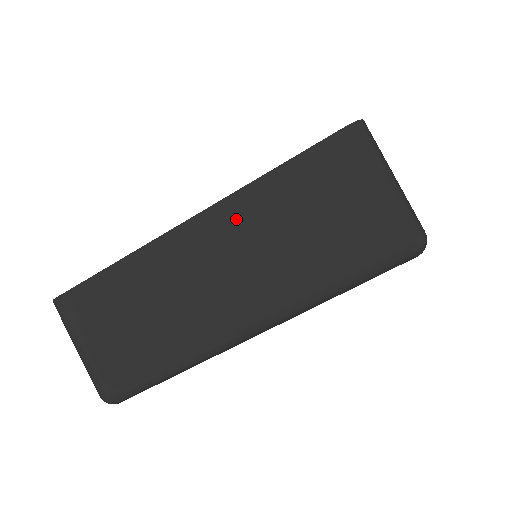
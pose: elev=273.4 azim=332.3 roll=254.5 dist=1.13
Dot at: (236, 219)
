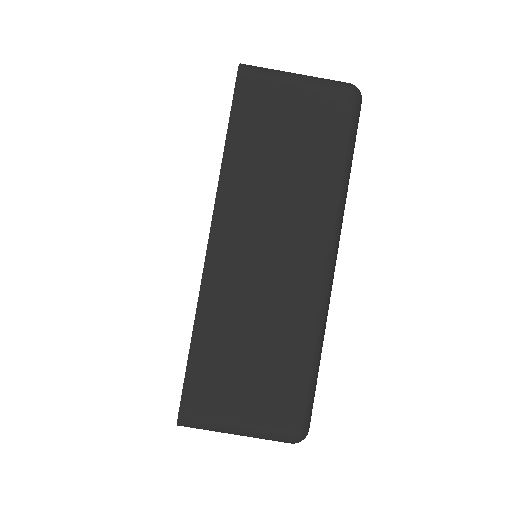
Dot at: (238, 202)
